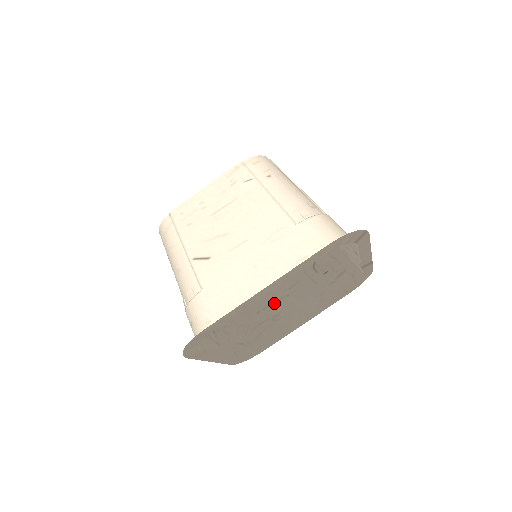
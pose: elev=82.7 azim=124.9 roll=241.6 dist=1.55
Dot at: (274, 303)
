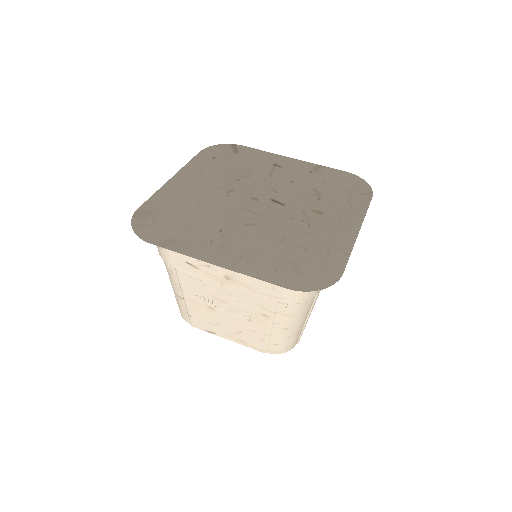
Dot at: occluded
